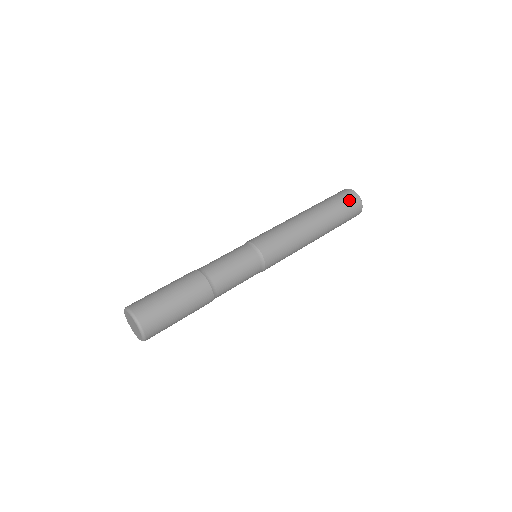
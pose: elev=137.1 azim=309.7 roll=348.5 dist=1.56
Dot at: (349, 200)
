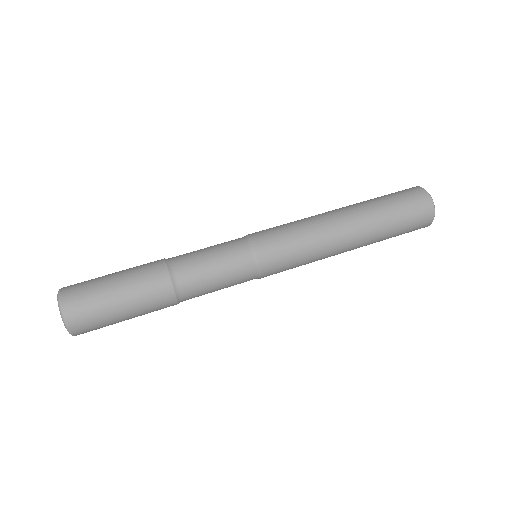
Dot at: (415, 205)
